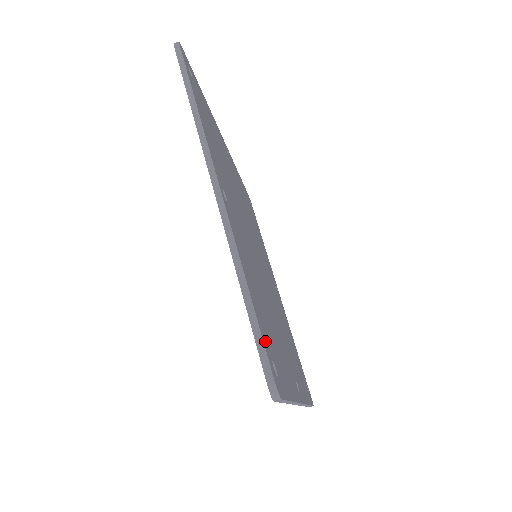
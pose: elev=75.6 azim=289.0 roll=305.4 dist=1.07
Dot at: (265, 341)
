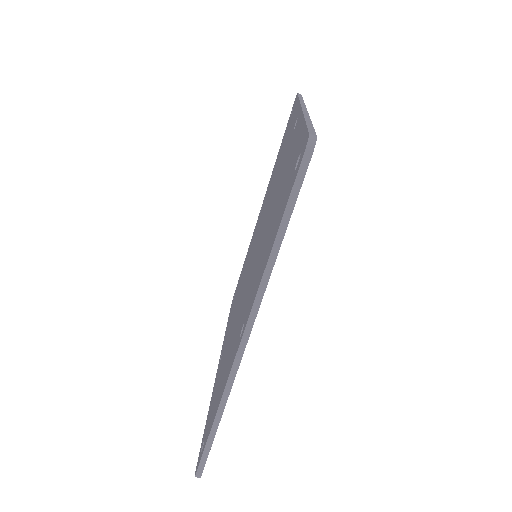
Dot at: occluded
